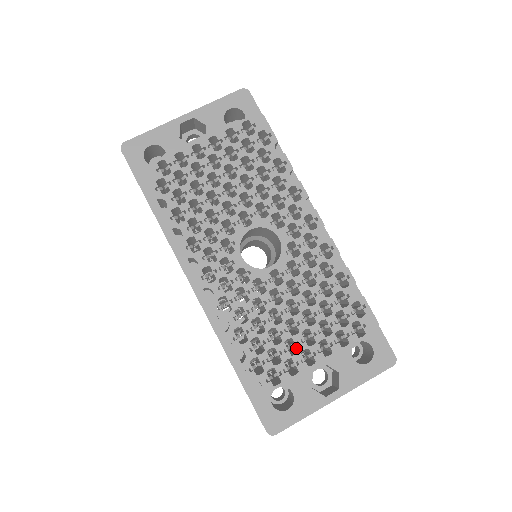
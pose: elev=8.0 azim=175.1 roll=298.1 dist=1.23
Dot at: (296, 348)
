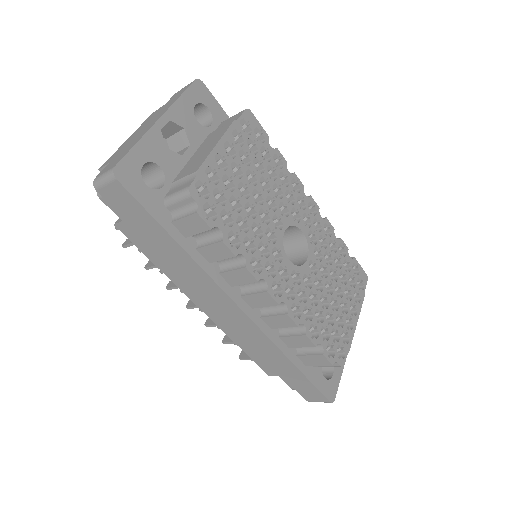
Dot at: (337, 321)
